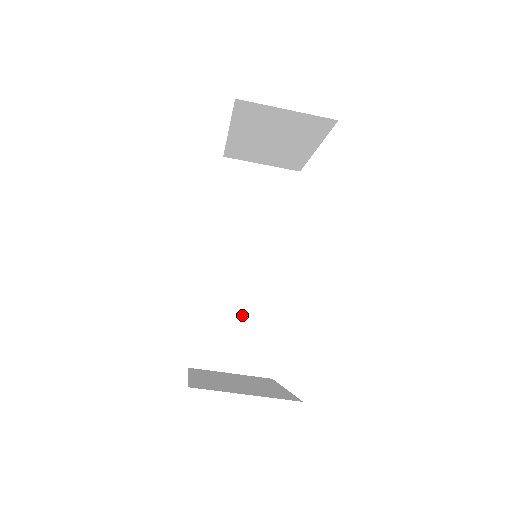
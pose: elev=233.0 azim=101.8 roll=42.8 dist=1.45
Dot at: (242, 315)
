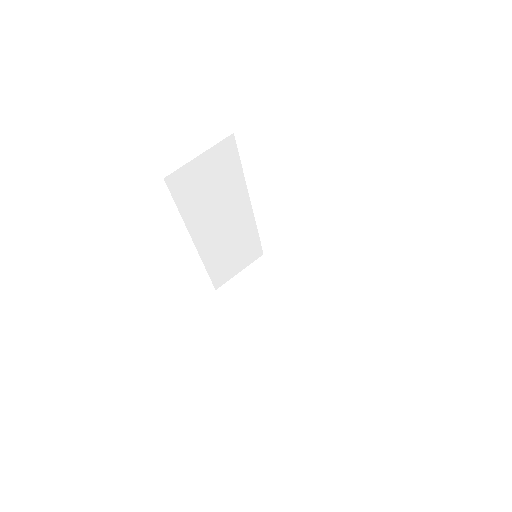
Dot at: occluded
